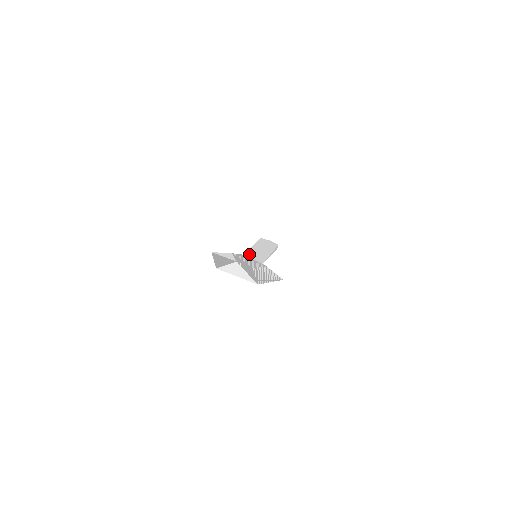
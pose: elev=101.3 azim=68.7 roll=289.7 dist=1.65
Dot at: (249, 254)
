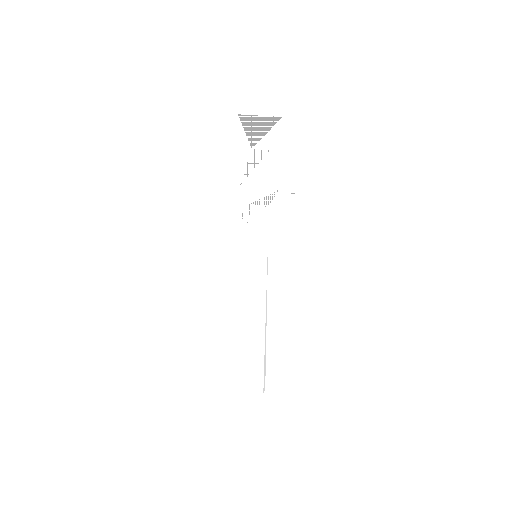
Dot at: (247, 255)
